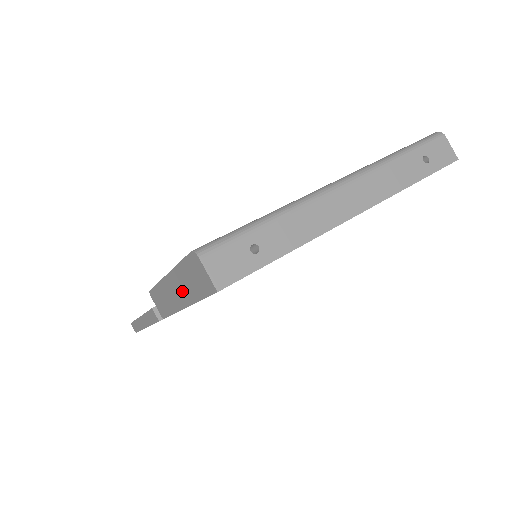
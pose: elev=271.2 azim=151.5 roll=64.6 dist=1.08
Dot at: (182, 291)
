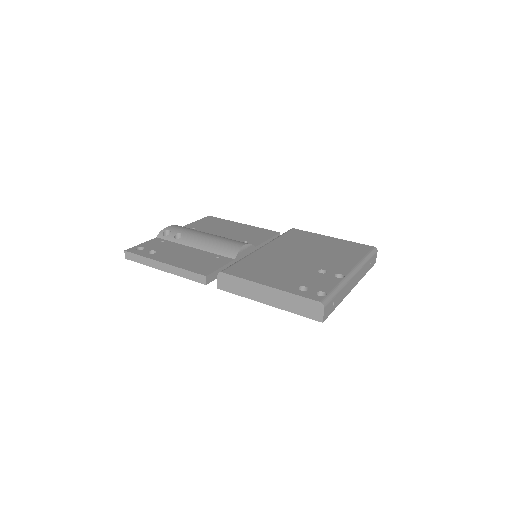
Dot at: (279, 301)
